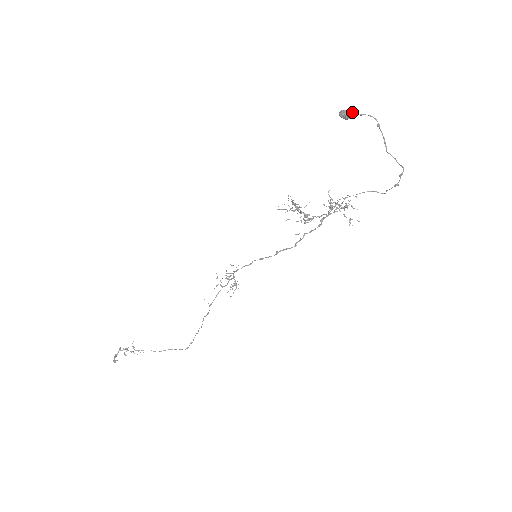
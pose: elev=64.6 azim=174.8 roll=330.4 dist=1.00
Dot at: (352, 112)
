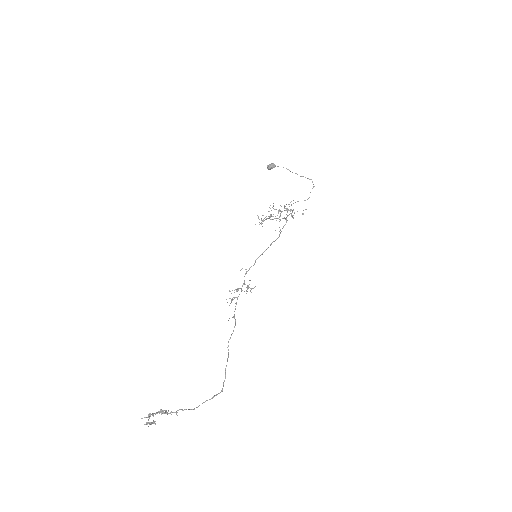
Dot at: occluded
